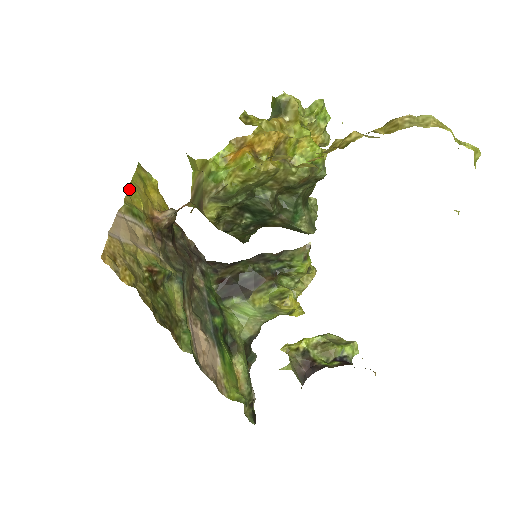
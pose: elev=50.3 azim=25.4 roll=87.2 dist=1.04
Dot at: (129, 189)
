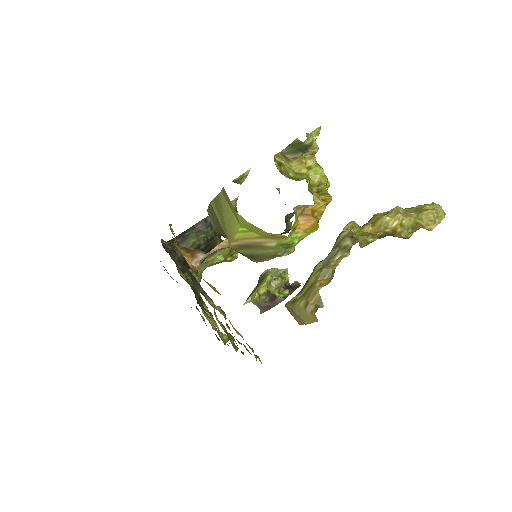
Dot at: occluded
